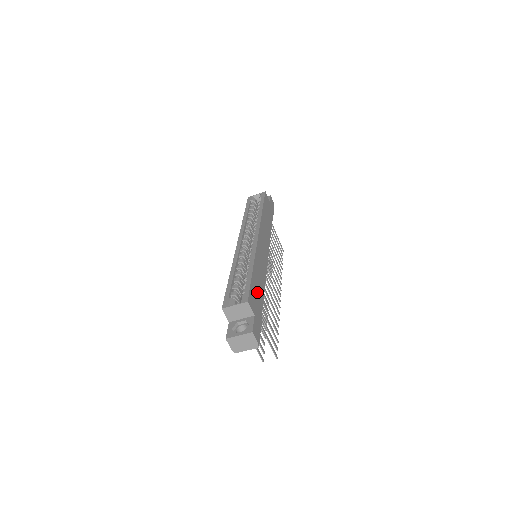
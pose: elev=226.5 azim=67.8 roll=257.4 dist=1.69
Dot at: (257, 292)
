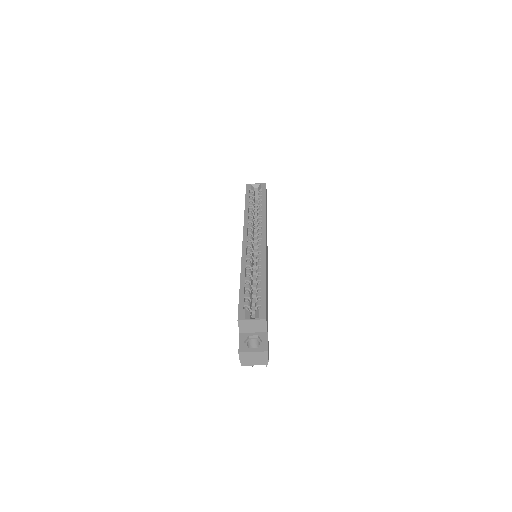
Dot at: occluded
